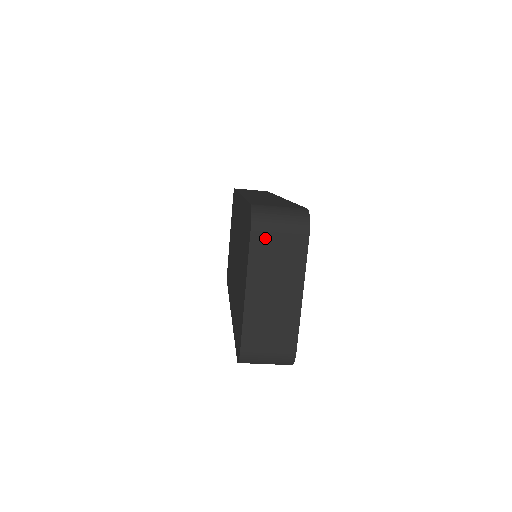
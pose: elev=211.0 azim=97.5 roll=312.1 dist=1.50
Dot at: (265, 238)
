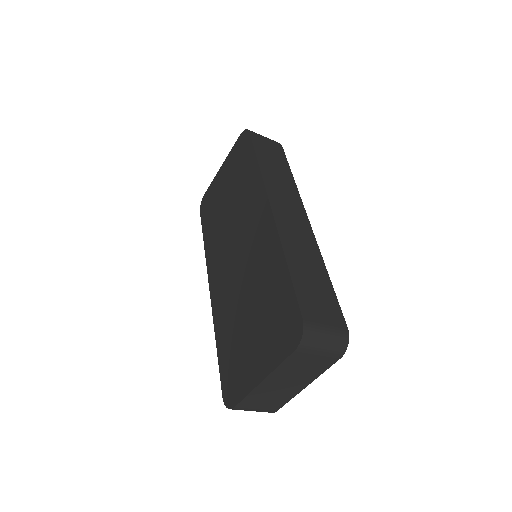
Dot at: (303, 356)
